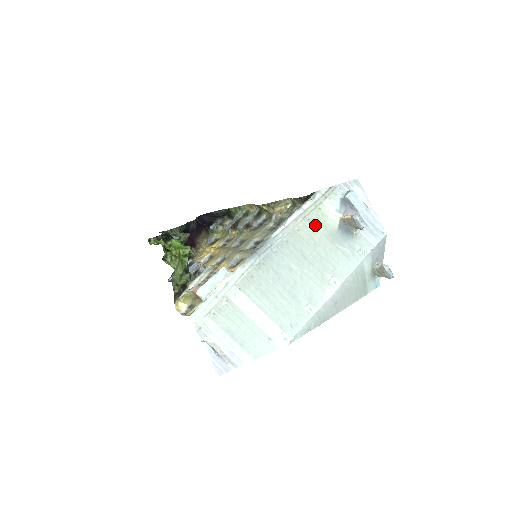
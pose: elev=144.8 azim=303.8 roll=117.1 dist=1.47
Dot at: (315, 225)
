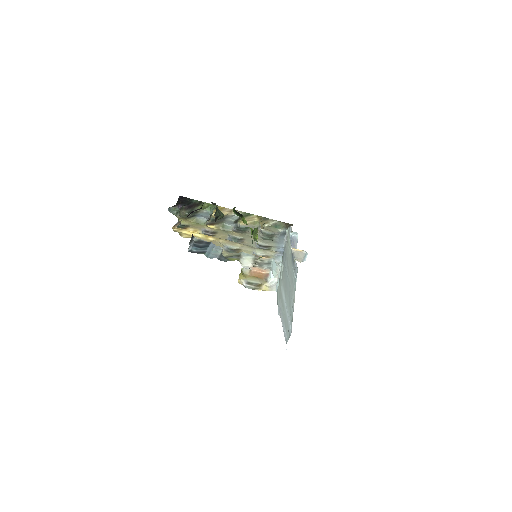
Dot at: (289, 248)
